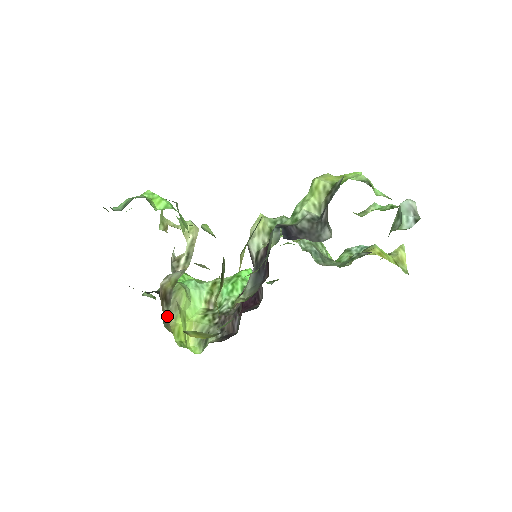
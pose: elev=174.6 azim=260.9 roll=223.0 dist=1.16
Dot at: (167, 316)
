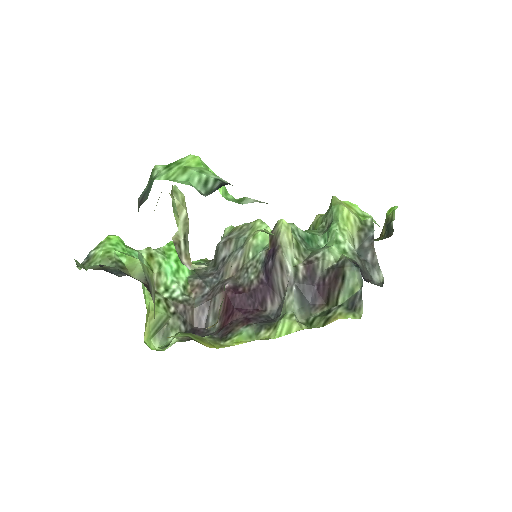
Dot at: occluded
